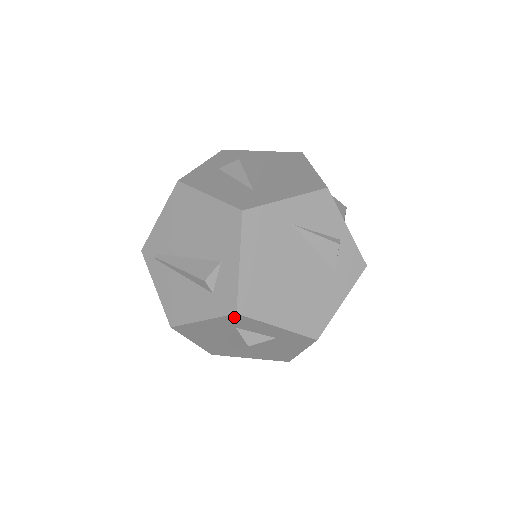
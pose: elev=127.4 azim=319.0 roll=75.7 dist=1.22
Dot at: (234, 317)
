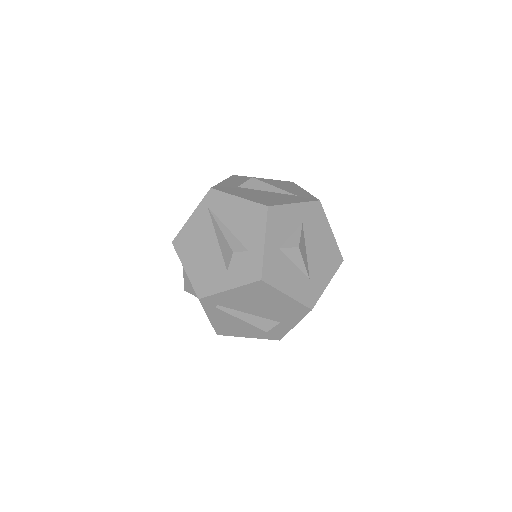
Dot at: occluded
